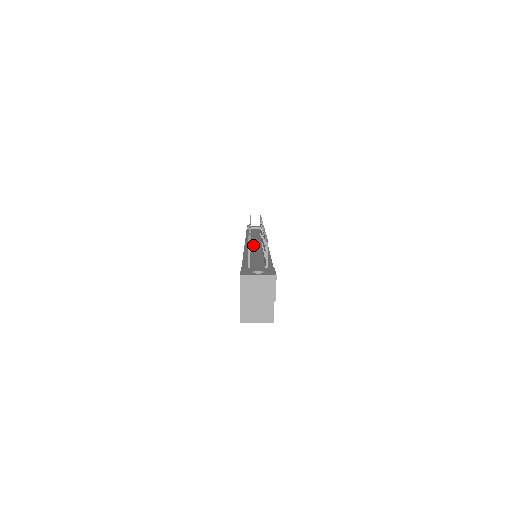
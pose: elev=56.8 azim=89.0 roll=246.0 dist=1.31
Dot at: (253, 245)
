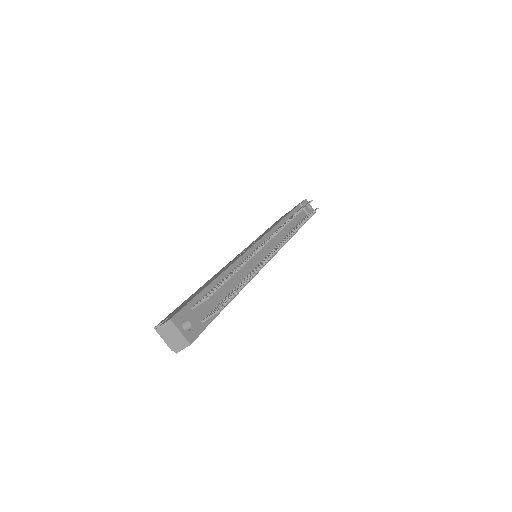
Dot at: (258, 252)
